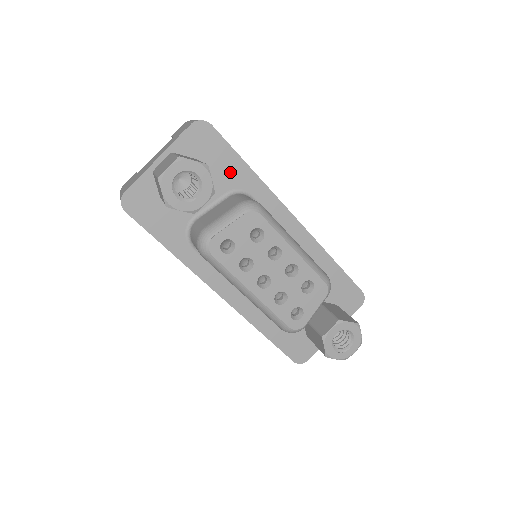
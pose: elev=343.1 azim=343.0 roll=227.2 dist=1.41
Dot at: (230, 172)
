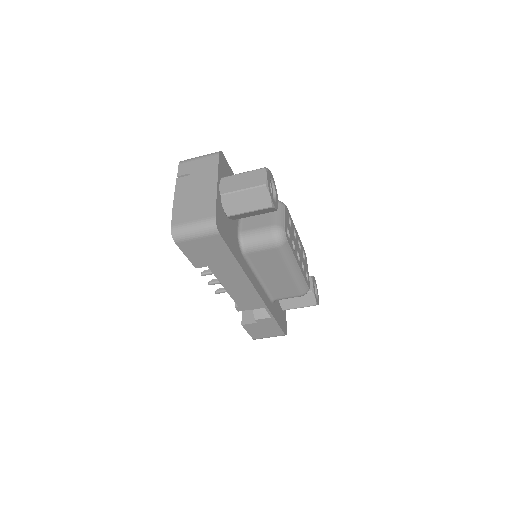
Dot at: occluded
